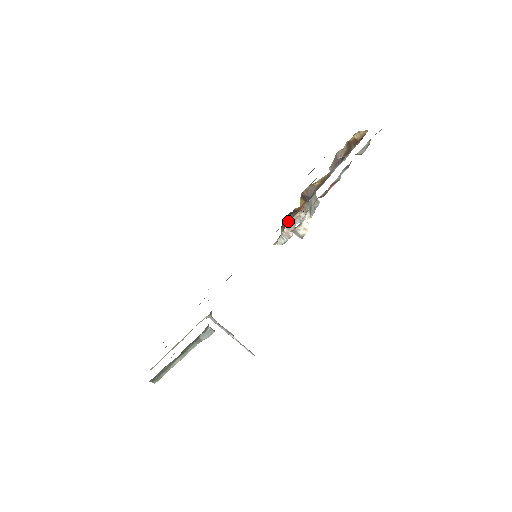
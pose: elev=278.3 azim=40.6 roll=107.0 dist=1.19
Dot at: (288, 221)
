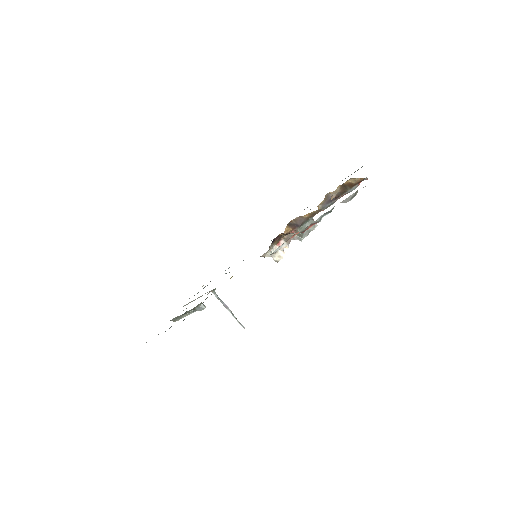
Dot at: (285, 236)
